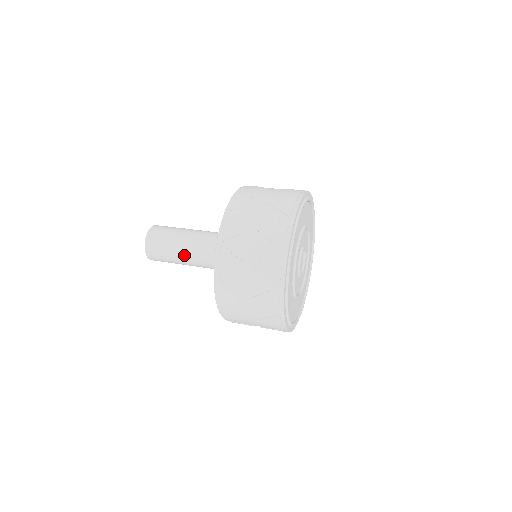
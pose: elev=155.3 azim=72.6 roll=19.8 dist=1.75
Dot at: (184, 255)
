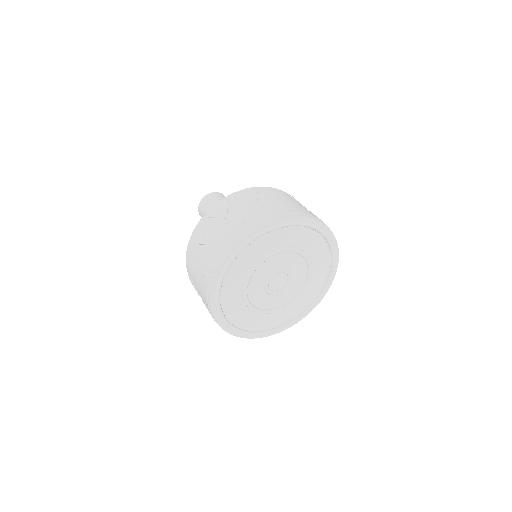
Dot at: occluded
